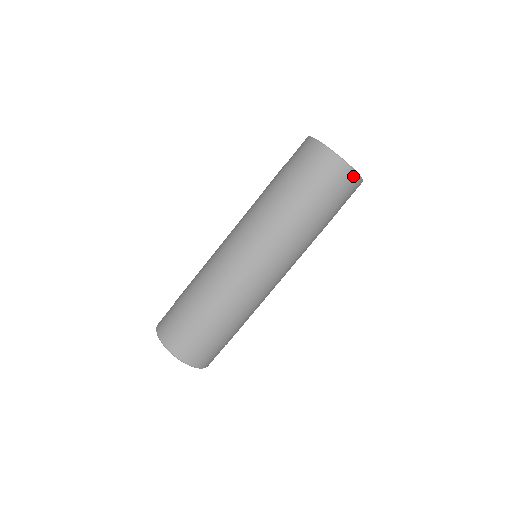
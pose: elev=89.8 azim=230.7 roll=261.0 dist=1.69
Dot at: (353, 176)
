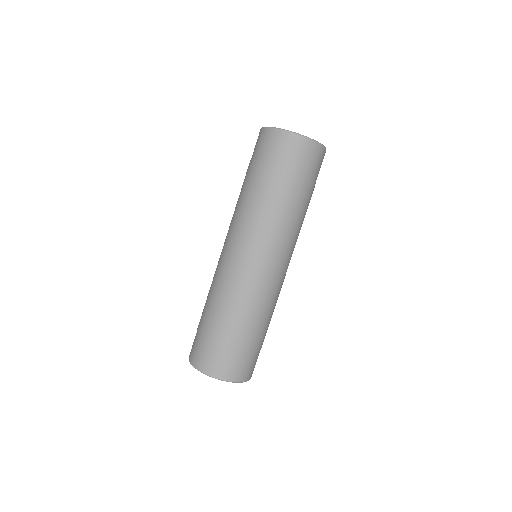
Dot at: (309, 143)
